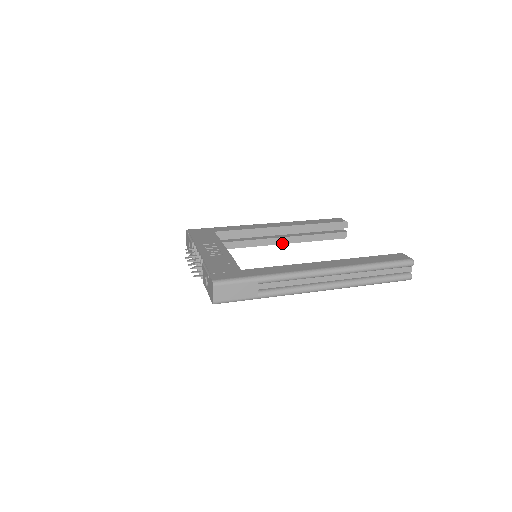
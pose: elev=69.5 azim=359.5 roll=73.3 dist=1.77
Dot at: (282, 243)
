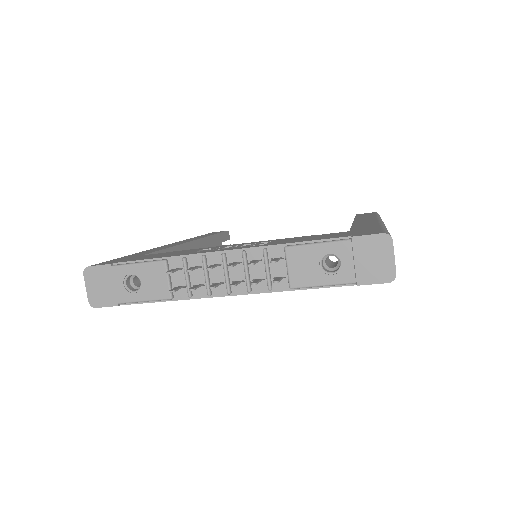
Dot at: occluded
